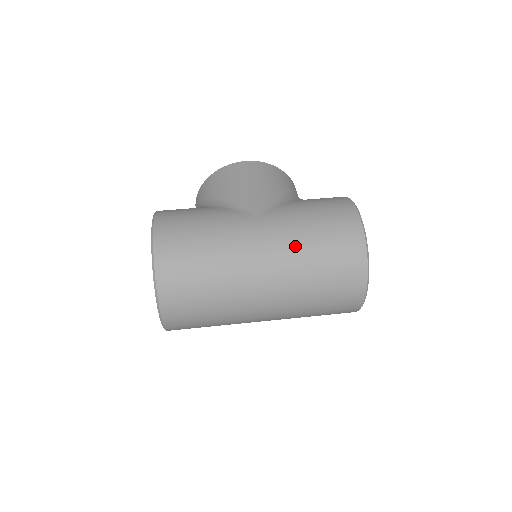
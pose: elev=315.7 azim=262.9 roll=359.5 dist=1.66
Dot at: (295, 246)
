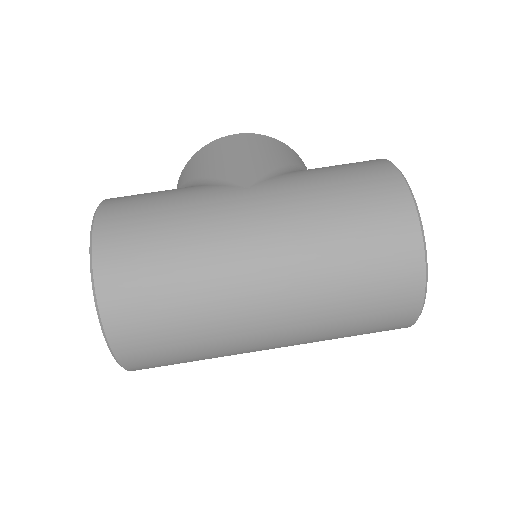
Dot at: (306, 221)
